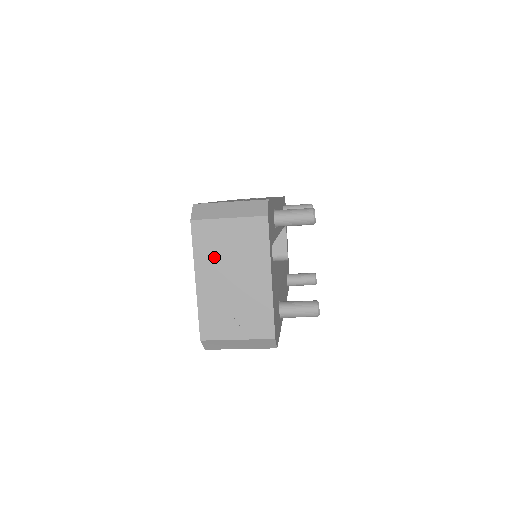
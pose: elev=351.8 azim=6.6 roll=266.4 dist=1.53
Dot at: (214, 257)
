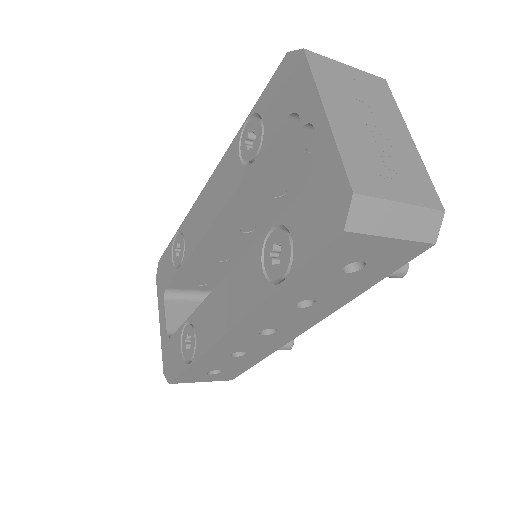
Dot at: (342, 95)
